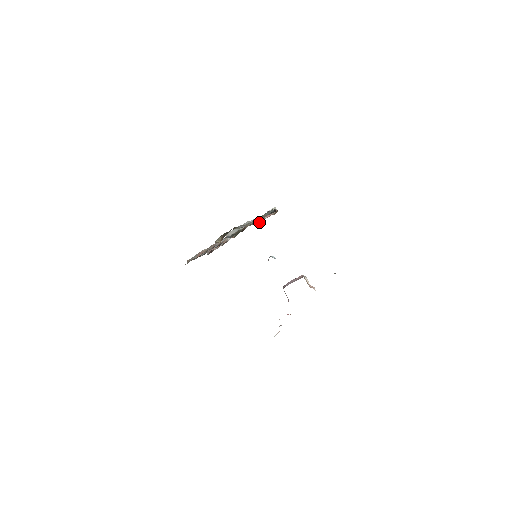
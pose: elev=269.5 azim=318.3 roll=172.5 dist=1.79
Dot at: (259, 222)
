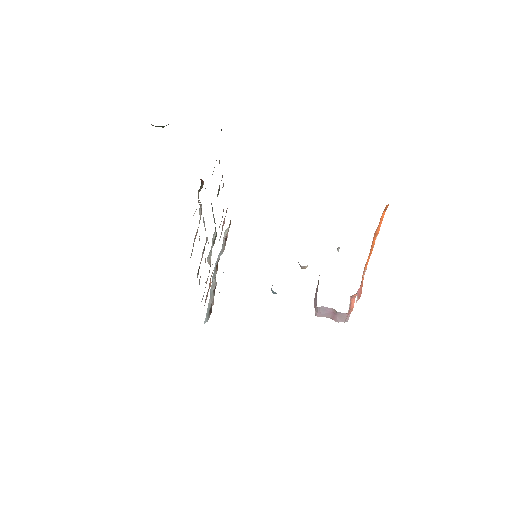
Dot at: (225, 242)
